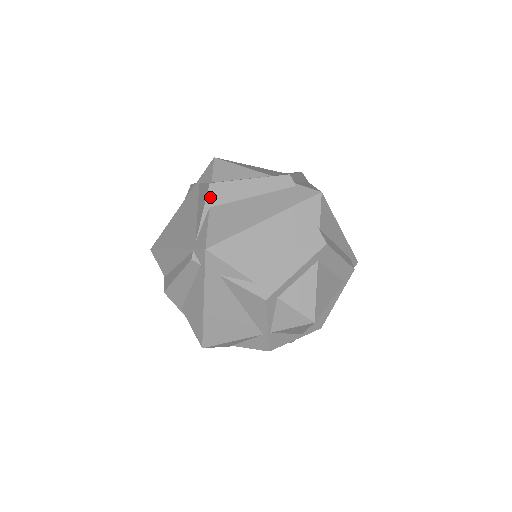
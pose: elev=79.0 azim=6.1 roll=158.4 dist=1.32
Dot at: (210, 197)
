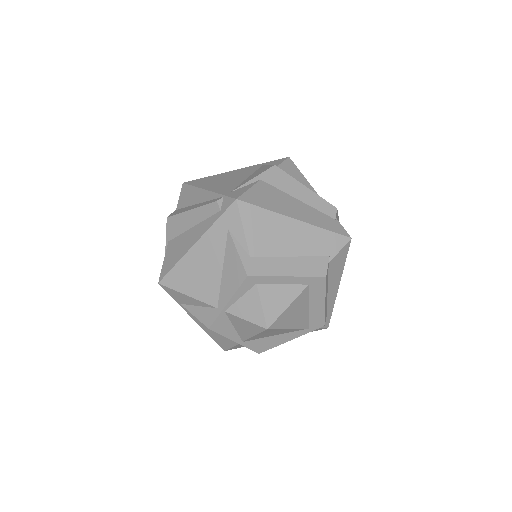
Dot at: (267, 173)
